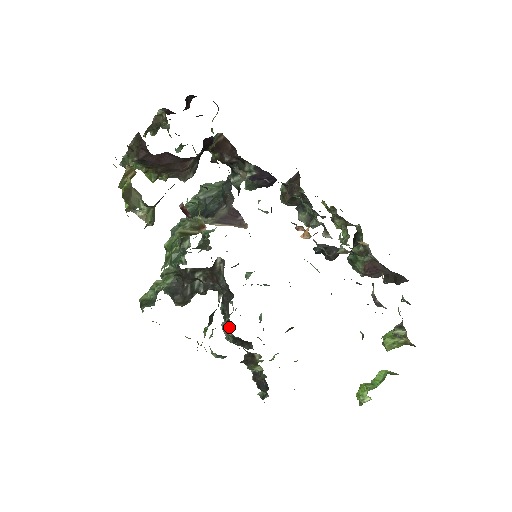
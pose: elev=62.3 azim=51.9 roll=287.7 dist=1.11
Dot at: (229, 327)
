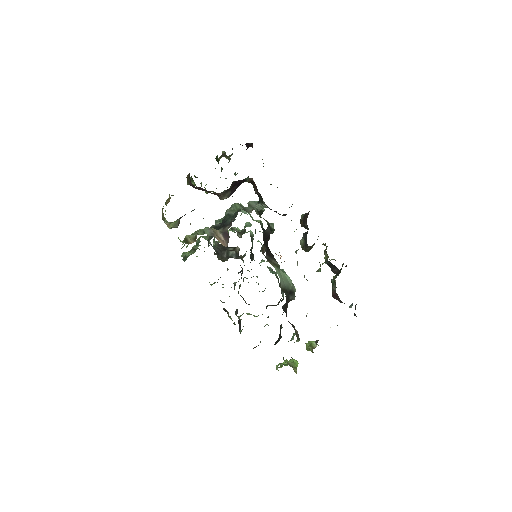
Dot at: (240, 286)
